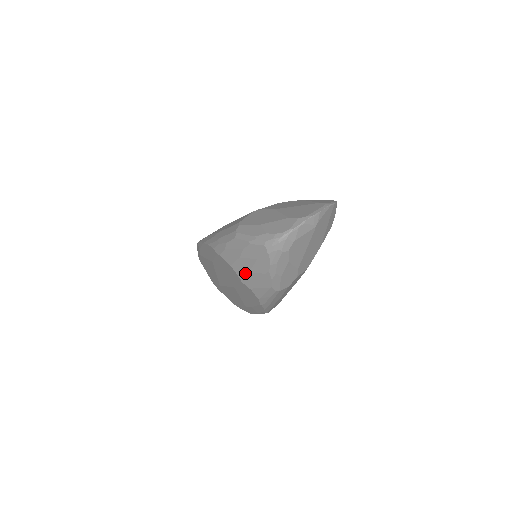
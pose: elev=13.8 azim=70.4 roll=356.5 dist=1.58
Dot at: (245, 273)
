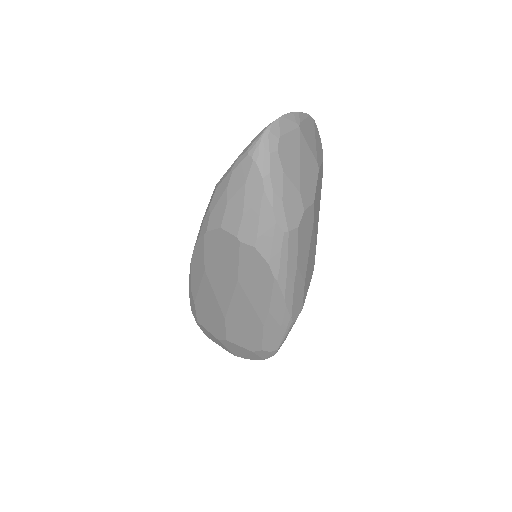
Dot at: (239, 221)
